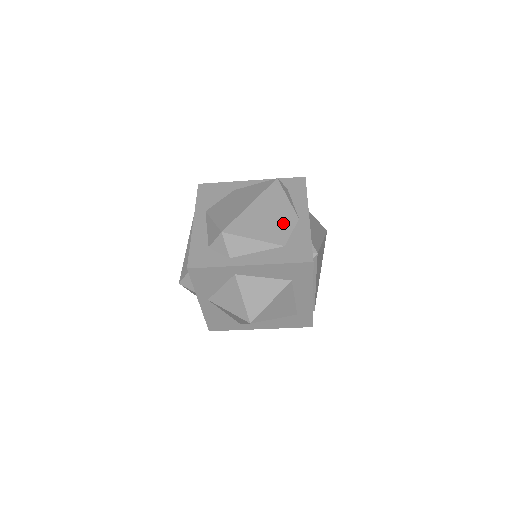
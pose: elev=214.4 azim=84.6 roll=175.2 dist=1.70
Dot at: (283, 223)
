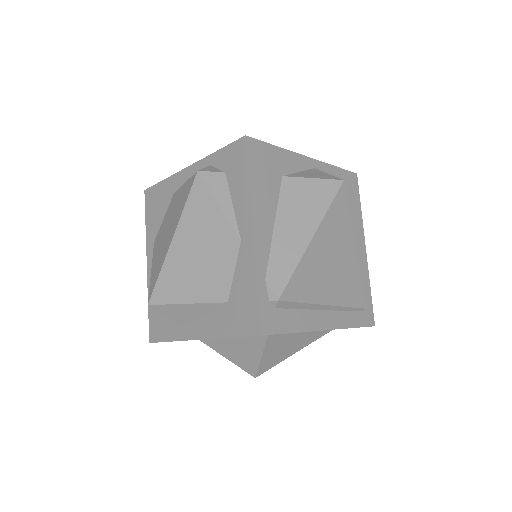
Dot at: (219, 259)
